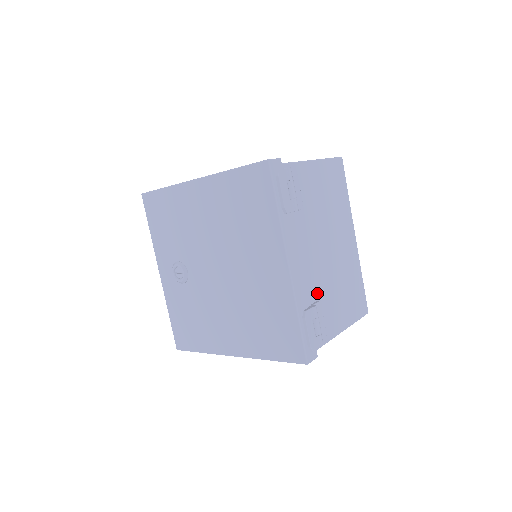
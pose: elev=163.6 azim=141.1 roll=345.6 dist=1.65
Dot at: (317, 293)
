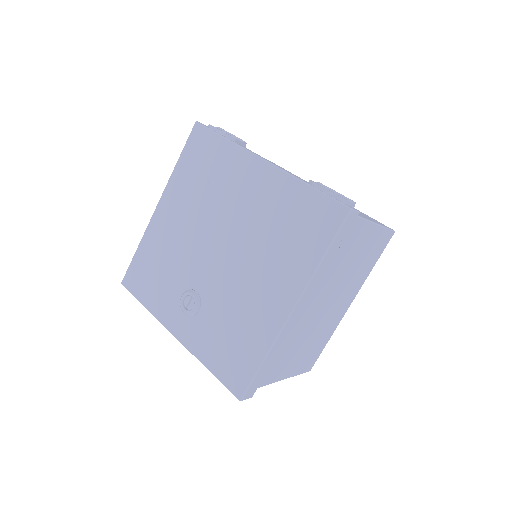
Dot at: occluded
